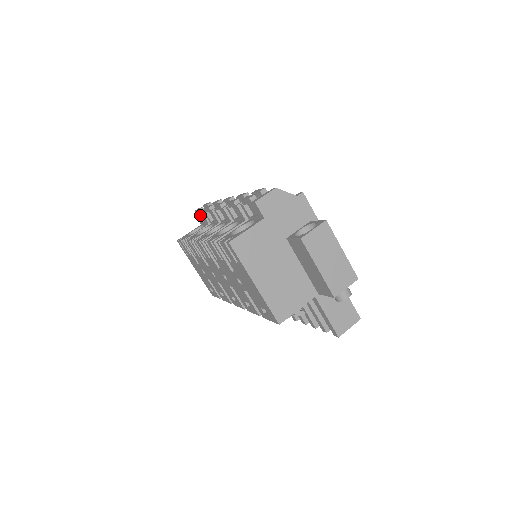
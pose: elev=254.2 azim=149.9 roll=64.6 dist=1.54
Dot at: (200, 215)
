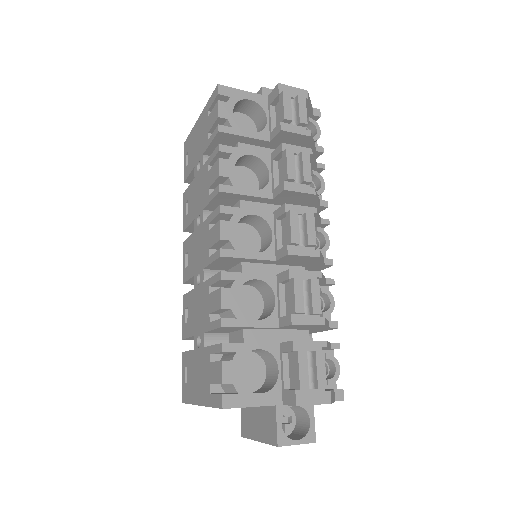
Dot at: occluded
